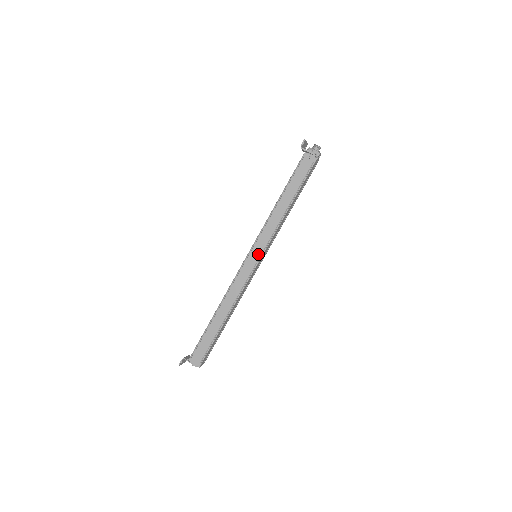
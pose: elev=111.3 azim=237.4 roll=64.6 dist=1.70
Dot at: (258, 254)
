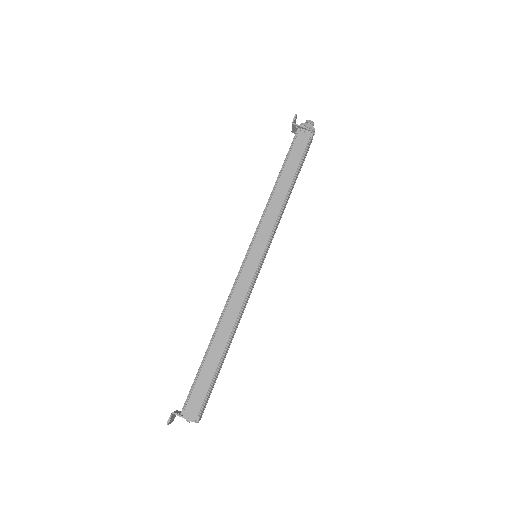
Dot at: (260, 250)
